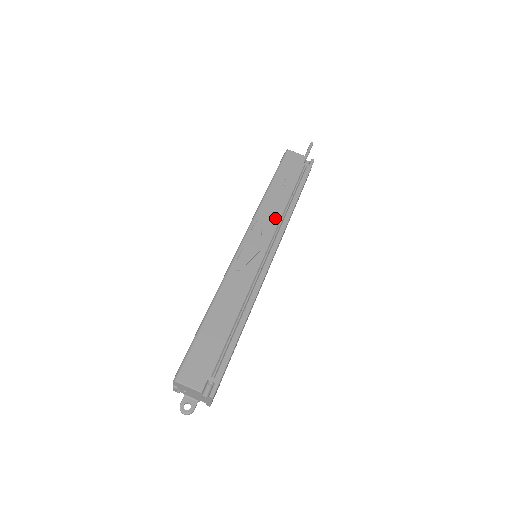
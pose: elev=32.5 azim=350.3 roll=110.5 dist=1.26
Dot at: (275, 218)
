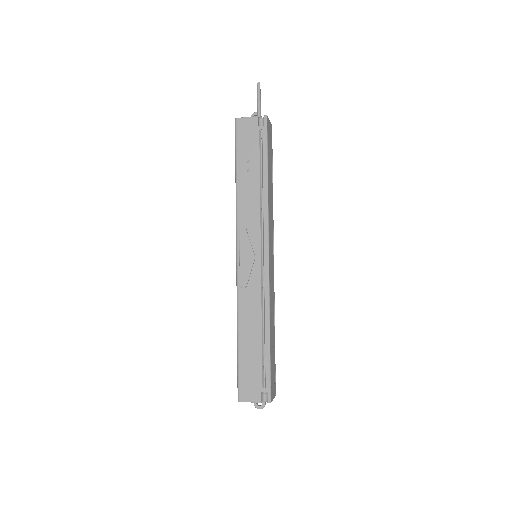
Dot at: (255, 214)
